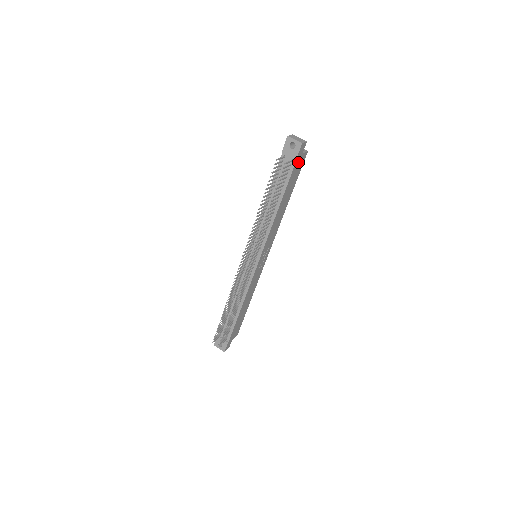
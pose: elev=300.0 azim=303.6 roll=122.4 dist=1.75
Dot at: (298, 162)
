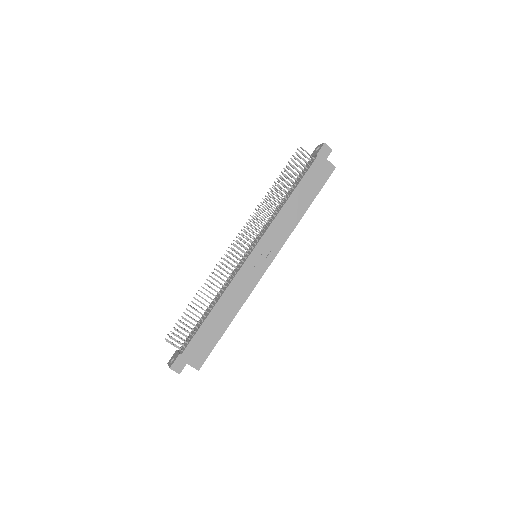
Dot at: (320, 165)
